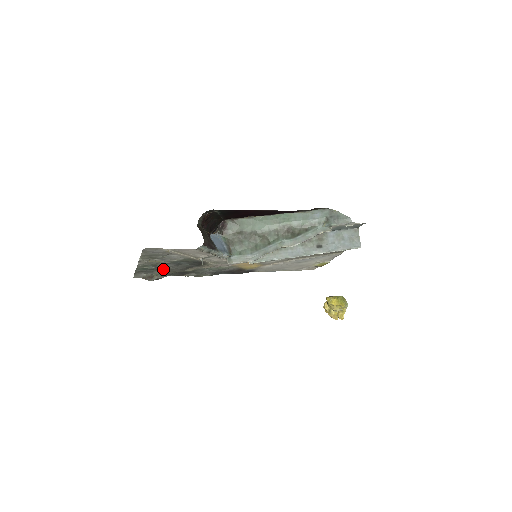
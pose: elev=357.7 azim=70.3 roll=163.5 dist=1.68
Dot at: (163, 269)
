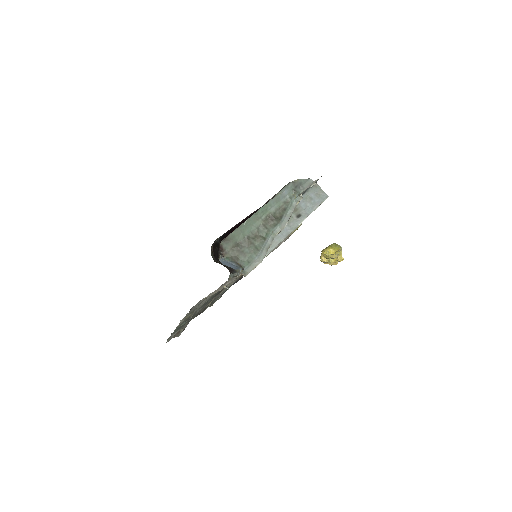
Dot at: occluded
